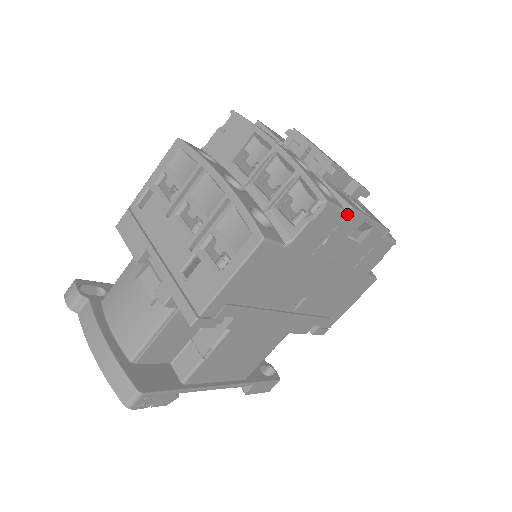
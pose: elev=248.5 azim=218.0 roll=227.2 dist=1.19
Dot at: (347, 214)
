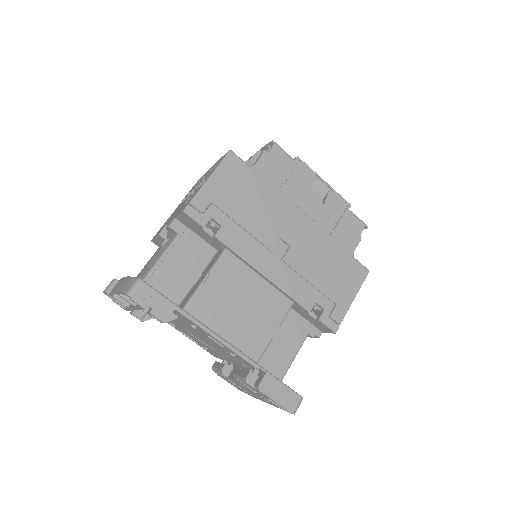
Dot at: (296, 162)
